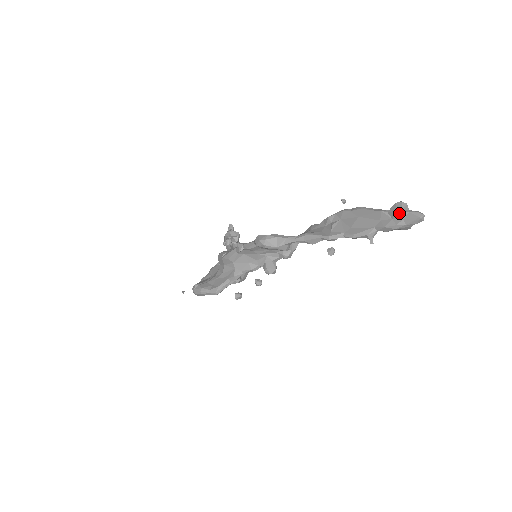
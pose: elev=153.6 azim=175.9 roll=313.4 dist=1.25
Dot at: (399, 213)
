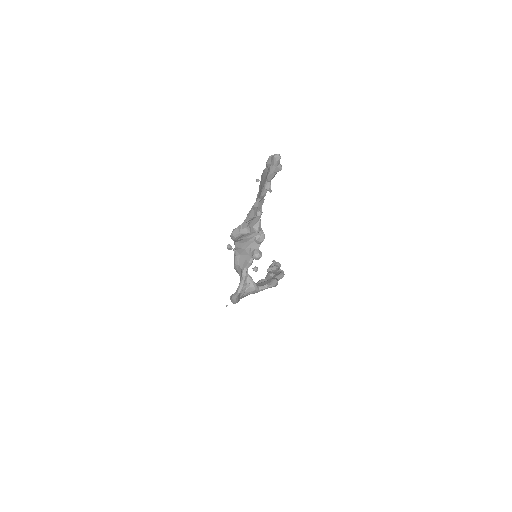
Dot at: (267, 163)
